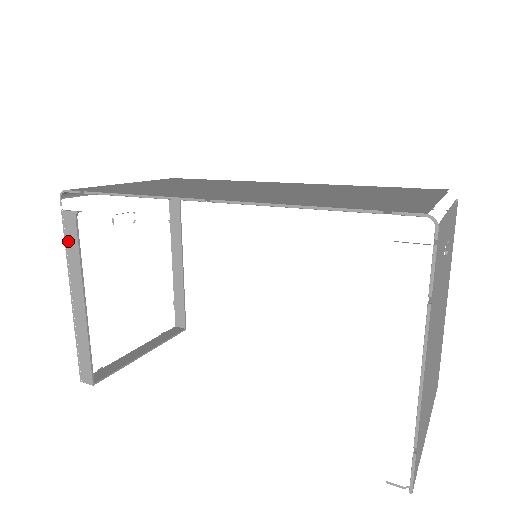
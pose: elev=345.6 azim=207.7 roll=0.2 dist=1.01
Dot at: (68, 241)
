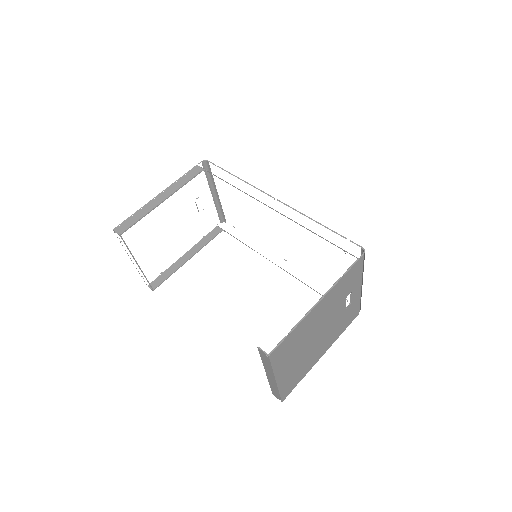
Dot at: (186, 176)
